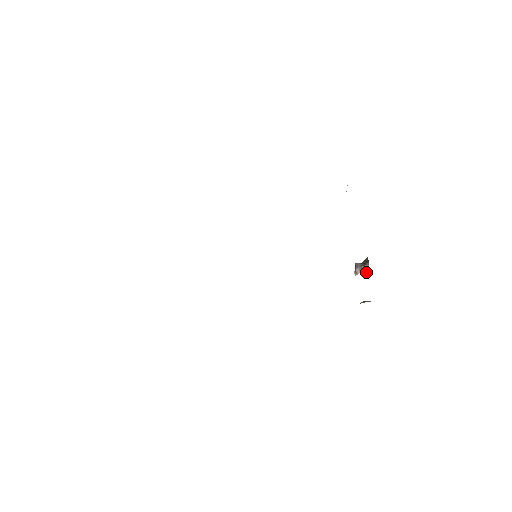
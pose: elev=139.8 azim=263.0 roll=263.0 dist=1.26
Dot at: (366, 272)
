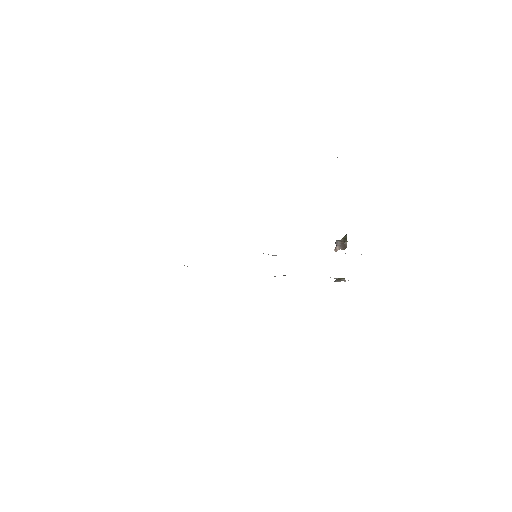
Dot at: (344, 249)
